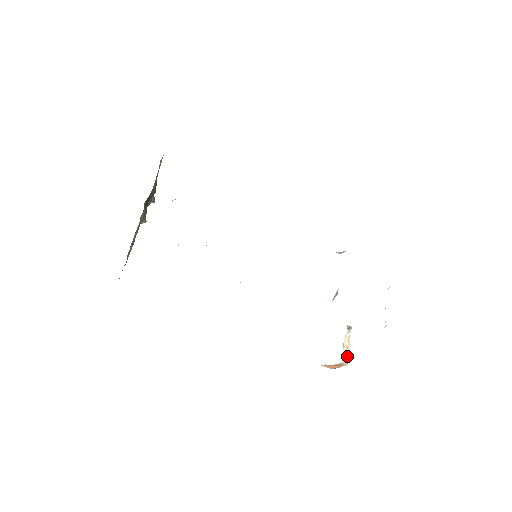
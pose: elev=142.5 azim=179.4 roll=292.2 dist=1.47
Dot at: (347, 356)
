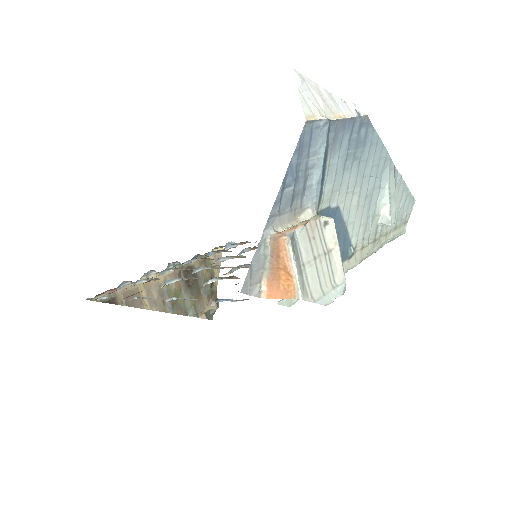
Dot at: (290, 229)
